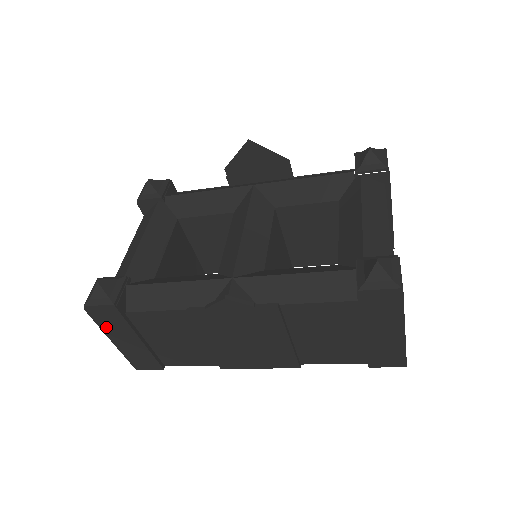
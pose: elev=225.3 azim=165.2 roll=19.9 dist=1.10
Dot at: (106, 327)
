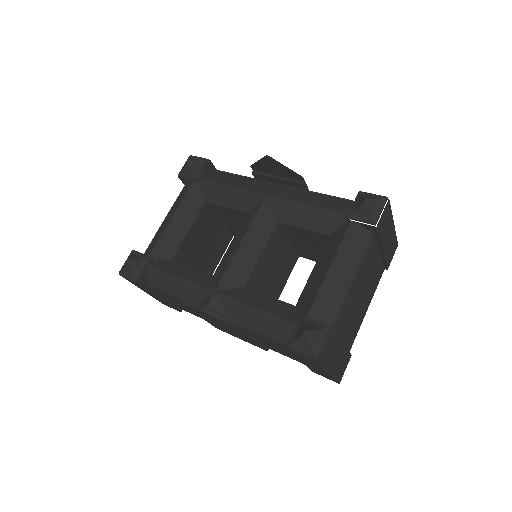
Dot at: (136, 285)
